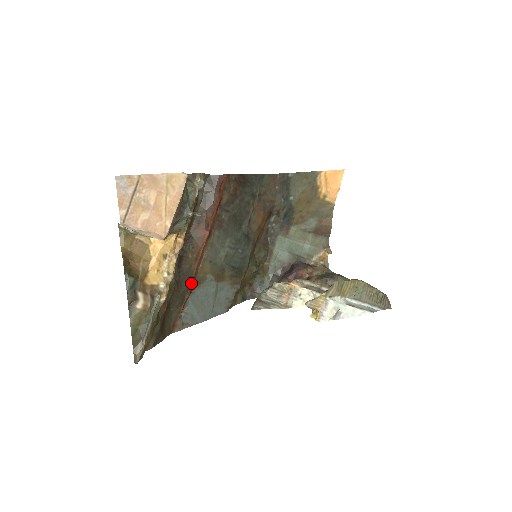
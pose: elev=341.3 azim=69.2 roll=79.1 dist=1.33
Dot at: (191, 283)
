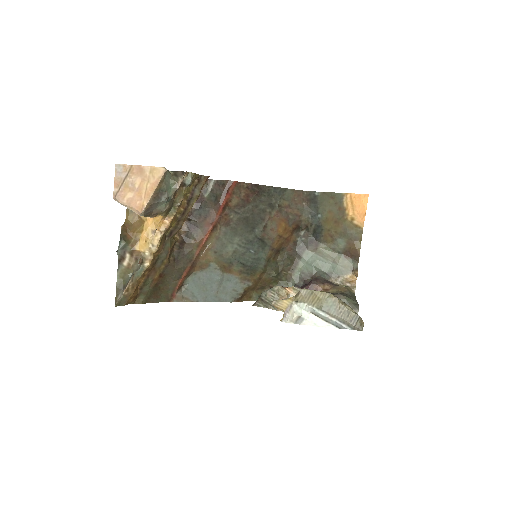
Dot at: (190, 264)
